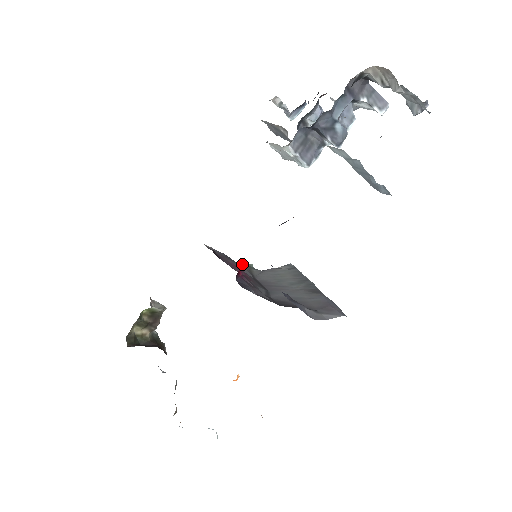
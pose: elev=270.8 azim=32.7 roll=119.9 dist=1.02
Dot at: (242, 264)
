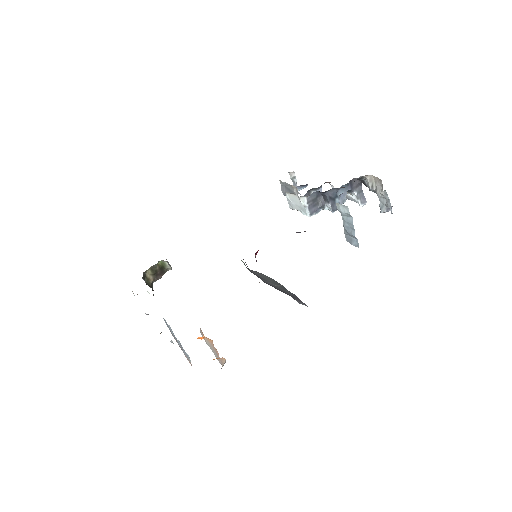
Dot at: occluded
